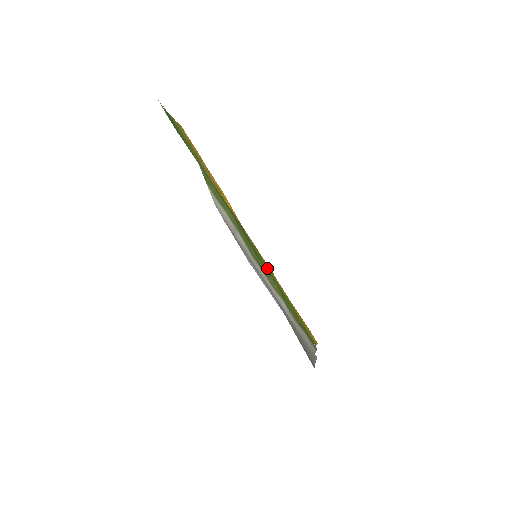
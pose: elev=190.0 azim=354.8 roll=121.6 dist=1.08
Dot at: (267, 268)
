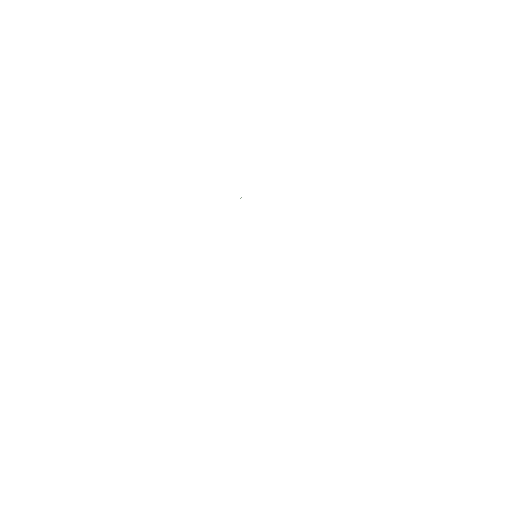
Dot at: occluded
